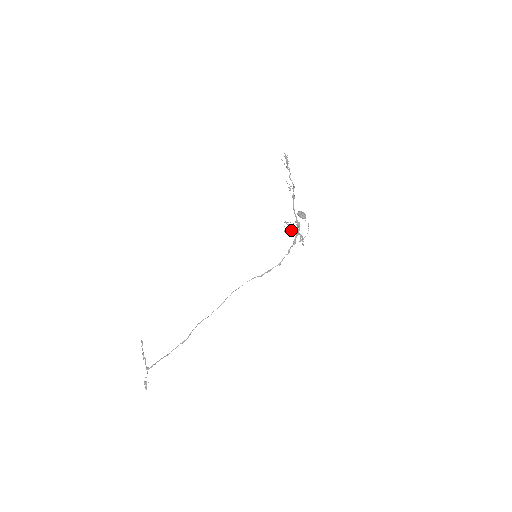
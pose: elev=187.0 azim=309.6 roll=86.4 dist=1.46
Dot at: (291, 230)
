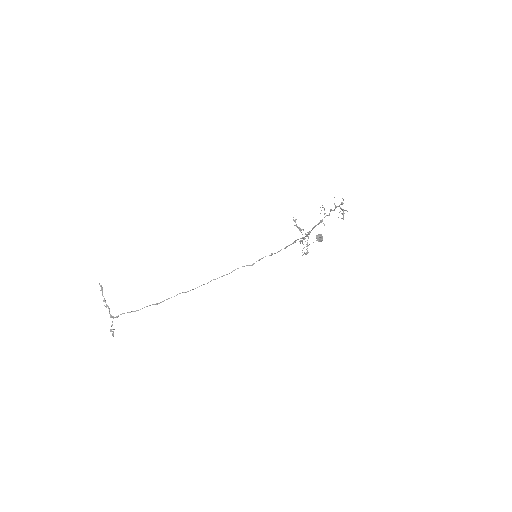
Dot at: (300, 241)
